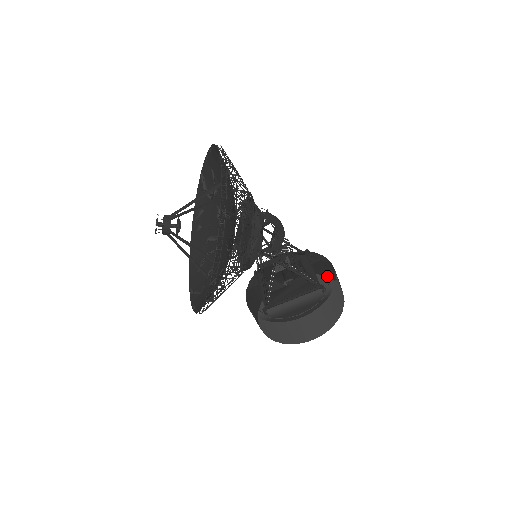
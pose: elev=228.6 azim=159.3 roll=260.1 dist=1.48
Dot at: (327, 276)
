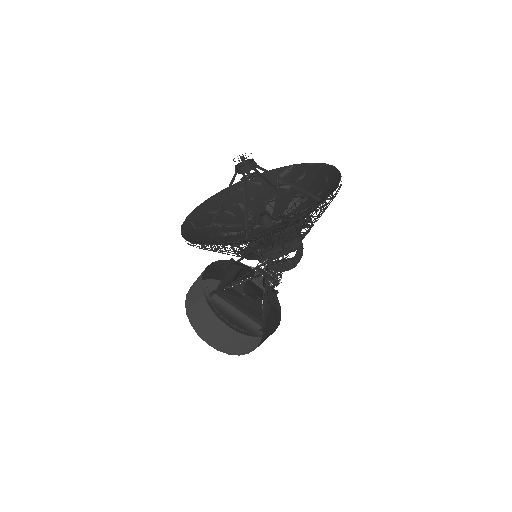
Dot at: (271, 323)
